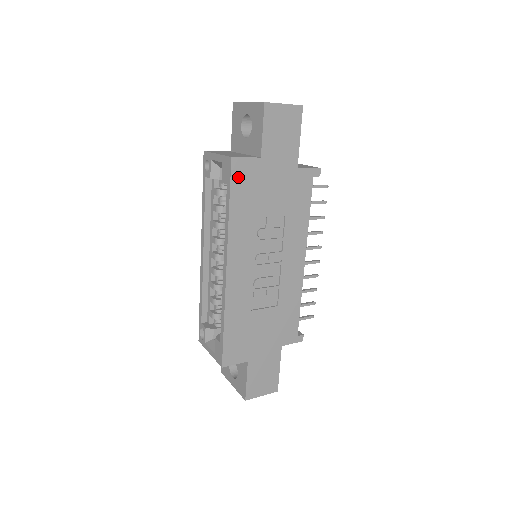
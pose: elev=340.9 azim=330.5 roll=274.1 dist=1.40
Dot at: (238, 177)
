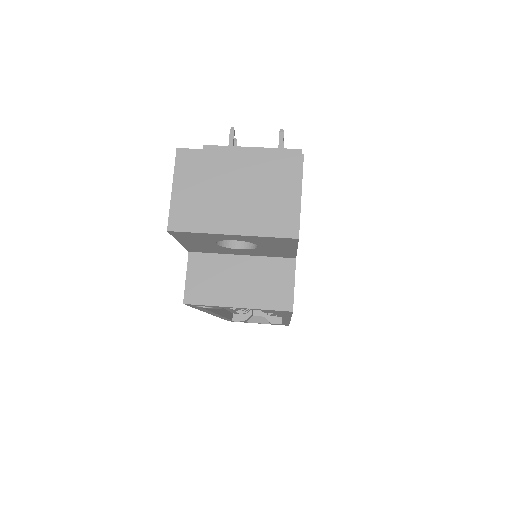
Dot at: occluded
